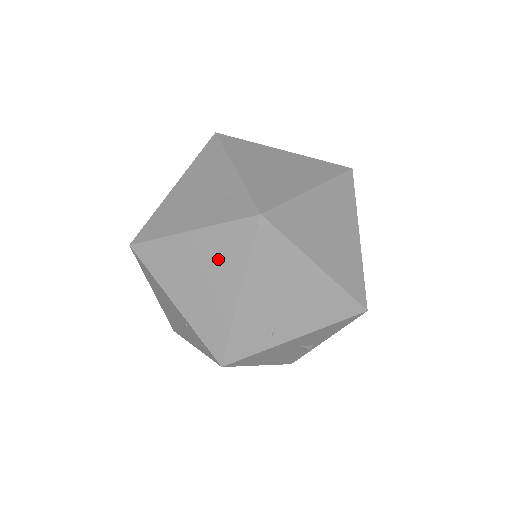
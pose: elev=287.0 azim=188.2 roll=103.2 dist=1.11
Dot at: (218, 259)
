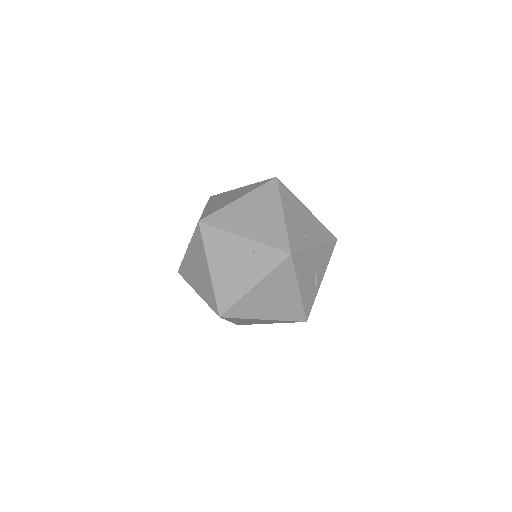
Dot at: (263, 203)
